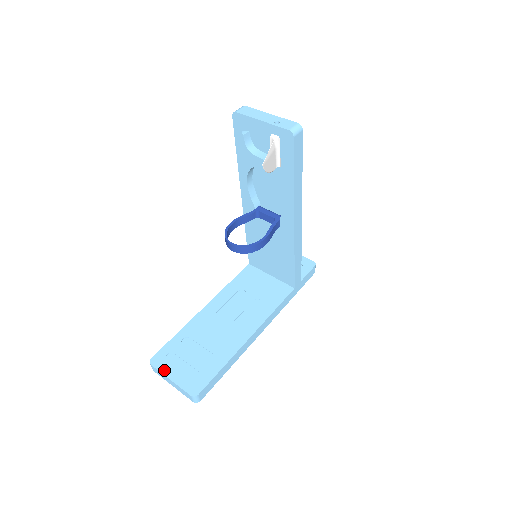
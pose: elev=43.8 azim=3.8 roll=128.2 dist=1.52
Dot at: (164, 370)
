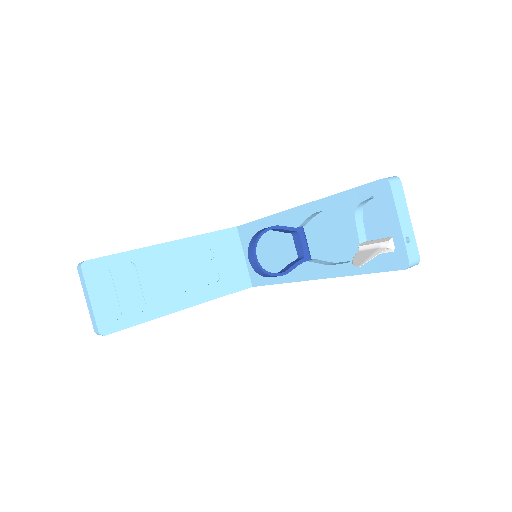
Dot at: (90, 284)
